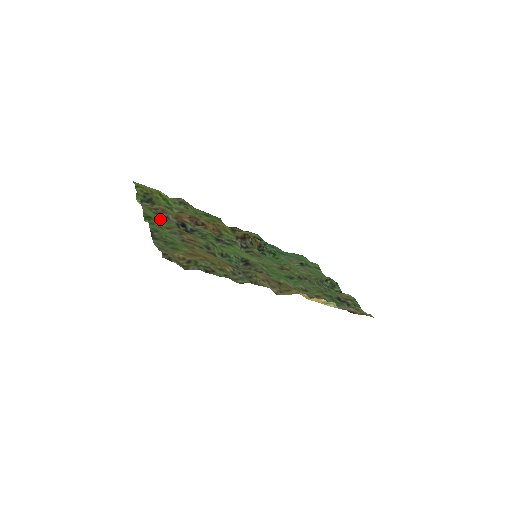
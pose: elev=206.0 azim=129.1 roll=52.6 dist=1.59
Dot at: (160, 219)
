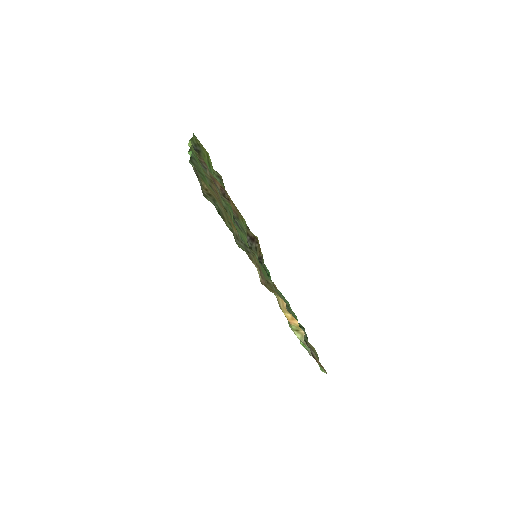
Dot at: (200, 164)
